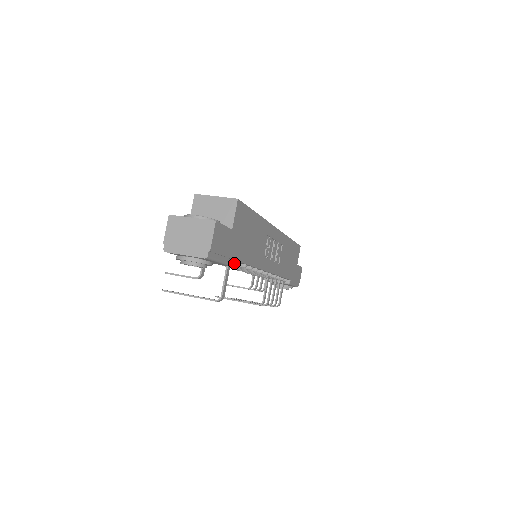
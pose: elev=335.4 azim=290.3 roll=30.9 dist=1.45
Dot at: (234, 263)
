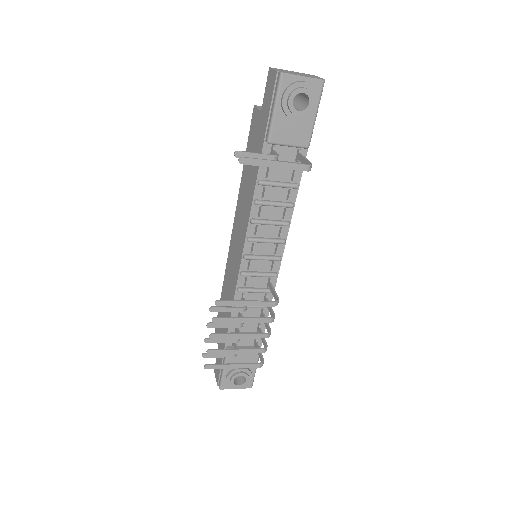
Dot at: occluded
